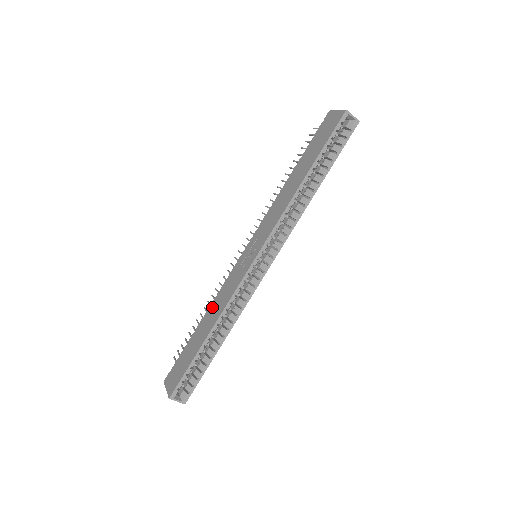
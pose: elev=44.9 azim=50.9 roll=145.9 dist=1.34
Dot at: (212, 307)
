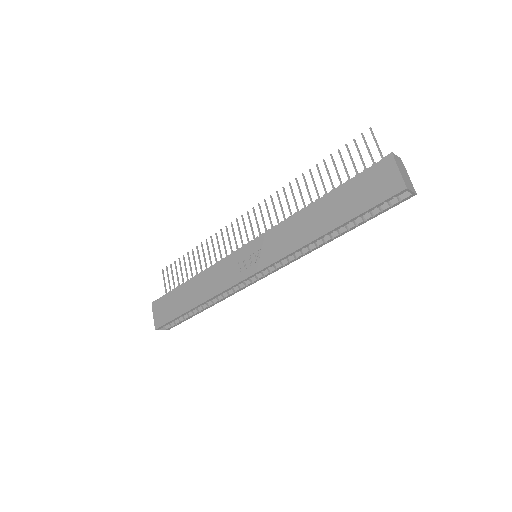
Dot at: (204, 279)
